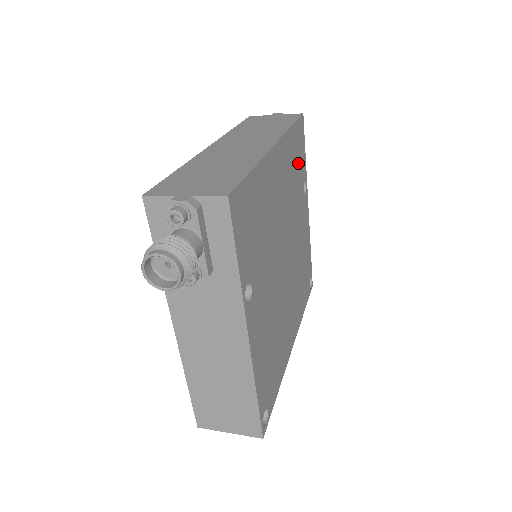
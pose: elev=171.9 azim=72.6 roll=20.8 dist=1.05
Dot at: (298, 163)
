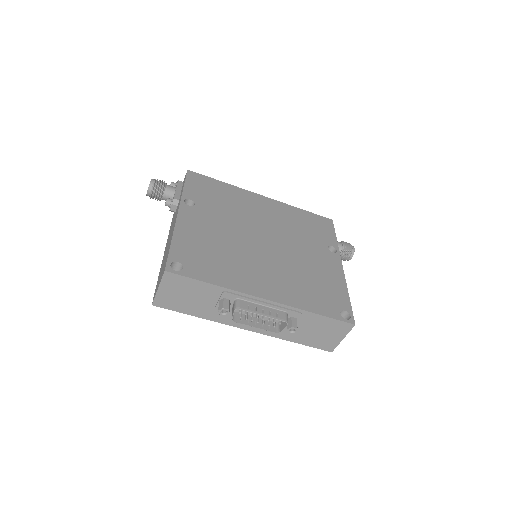
Dot at: (313, 229)
